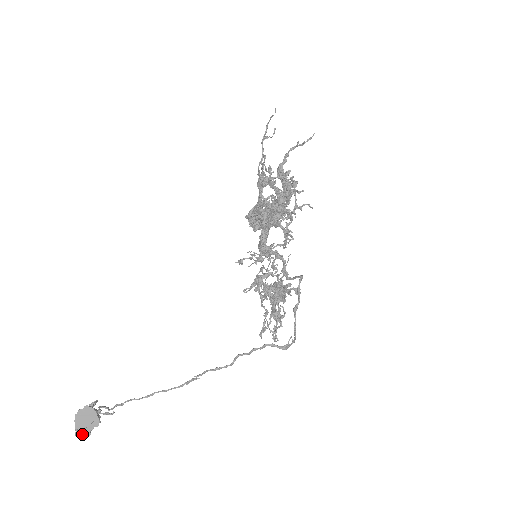
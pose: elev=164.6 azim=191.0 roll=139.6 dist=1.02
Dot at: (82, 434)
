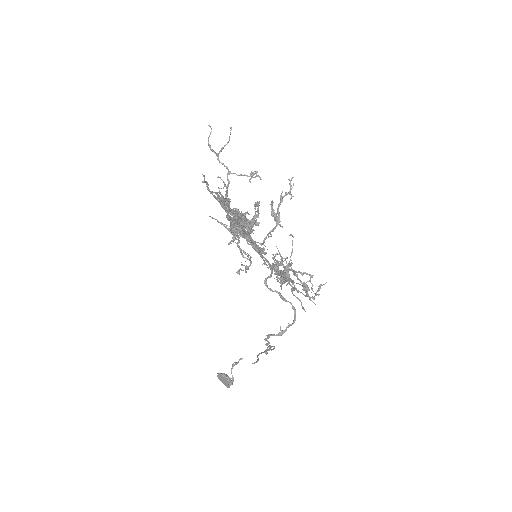
Dot at: (227, 386)
